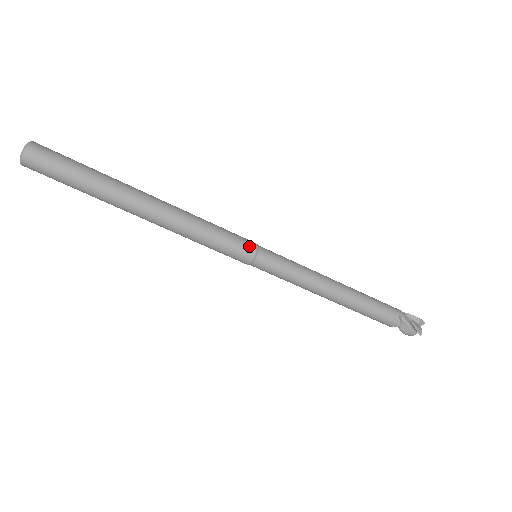
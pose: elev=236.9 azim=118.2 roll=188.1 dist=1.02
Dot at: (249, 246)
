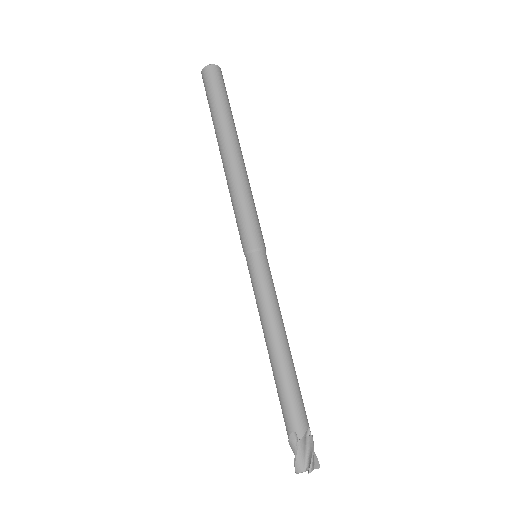
Dot at: (263, 240)
